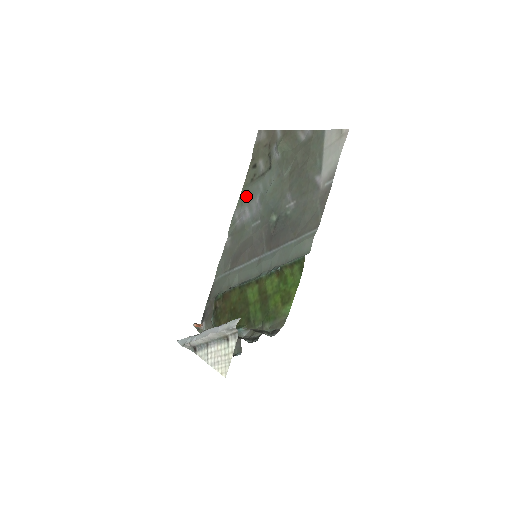
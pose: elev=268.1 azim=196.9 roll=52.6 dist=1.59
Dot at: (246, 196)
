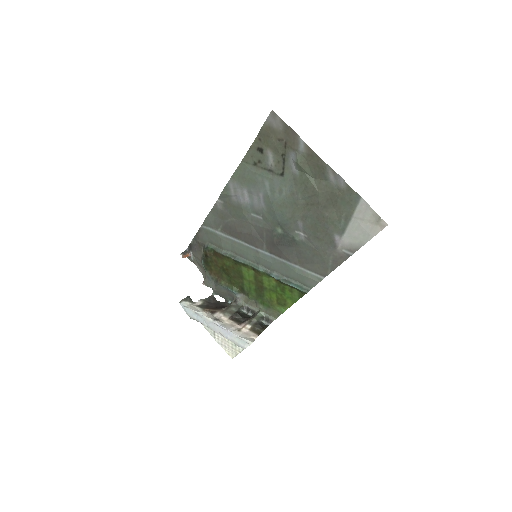
Dot at: (246, 178)
